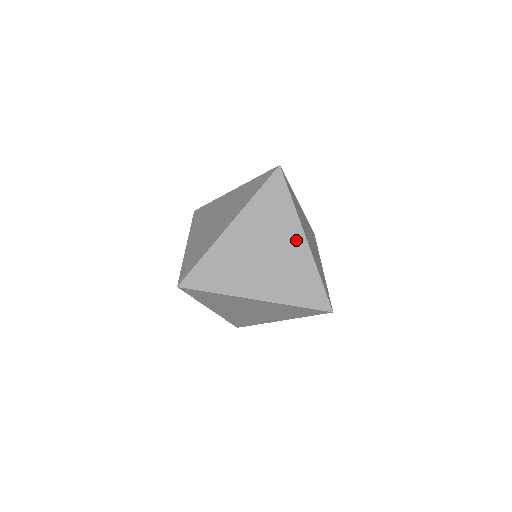
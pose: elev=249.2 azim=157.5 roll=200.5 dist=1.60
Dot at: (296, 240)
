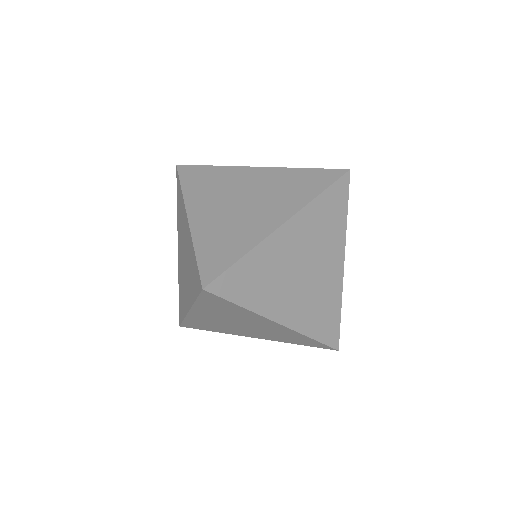
Dot at: (276, 216)
